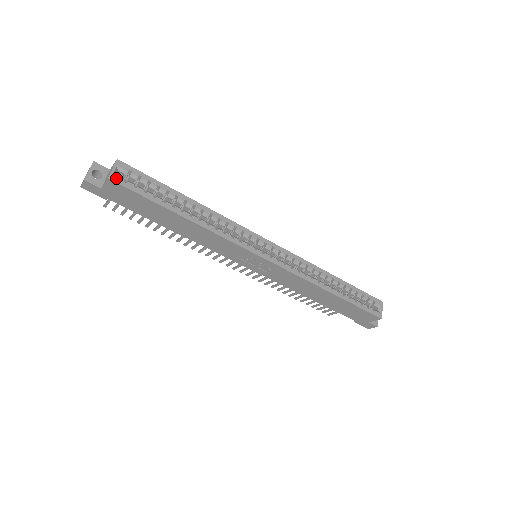
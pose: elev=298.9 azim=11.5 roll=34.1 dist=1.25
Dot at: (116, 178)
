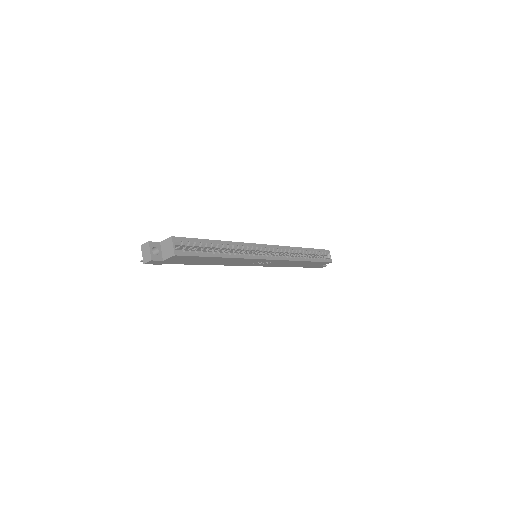
Dot at: (178, 252)
